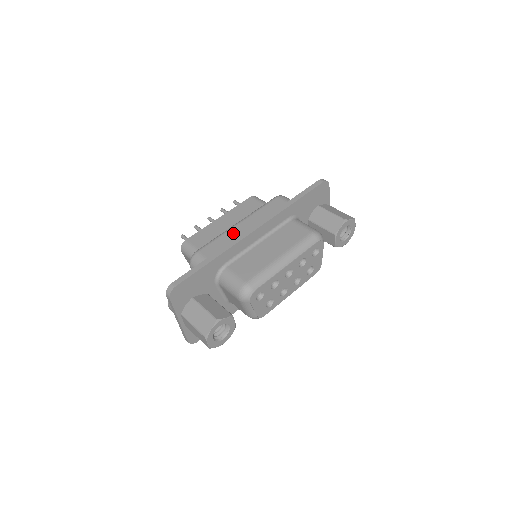
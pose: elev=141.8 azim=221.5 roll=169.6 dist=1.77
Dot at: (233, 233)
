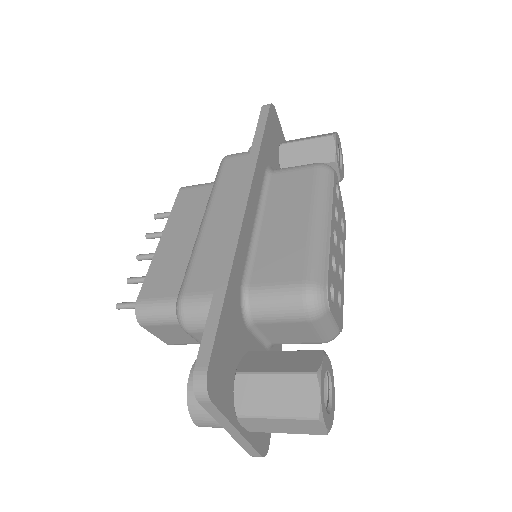
Dot at: (212, 234)
